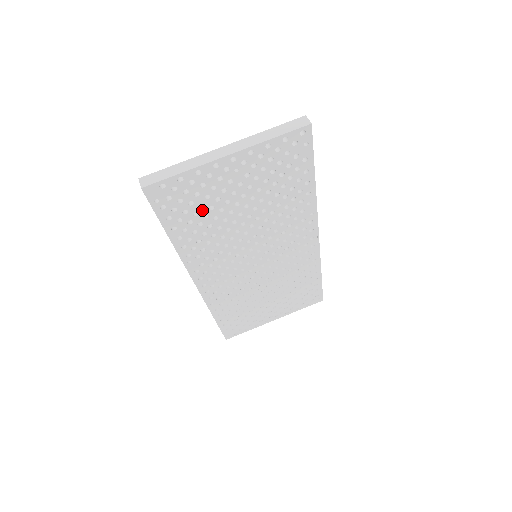
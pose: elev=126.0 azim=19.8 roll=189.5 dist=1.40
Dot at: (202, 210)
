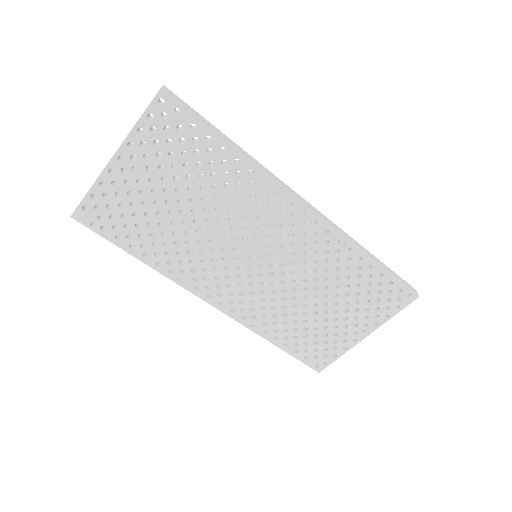
Dot at: (140, 220)
